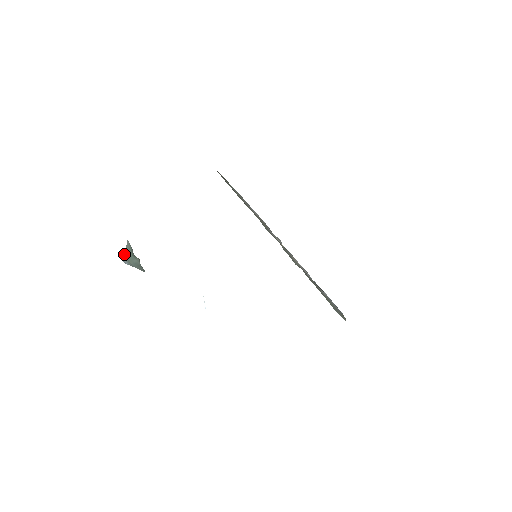
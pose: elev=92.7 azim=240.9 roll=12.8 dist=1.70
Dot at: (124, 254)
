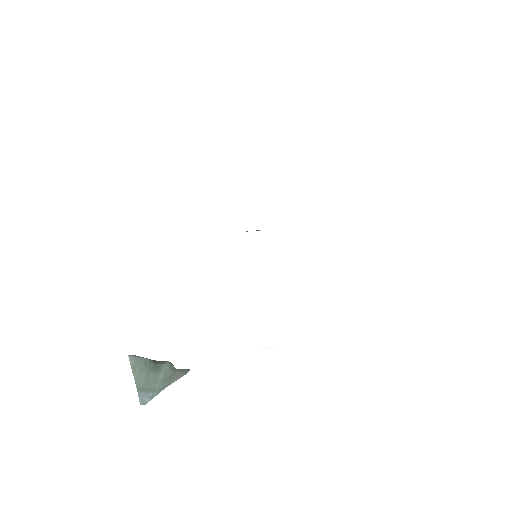
Dot at: (137, 388)
